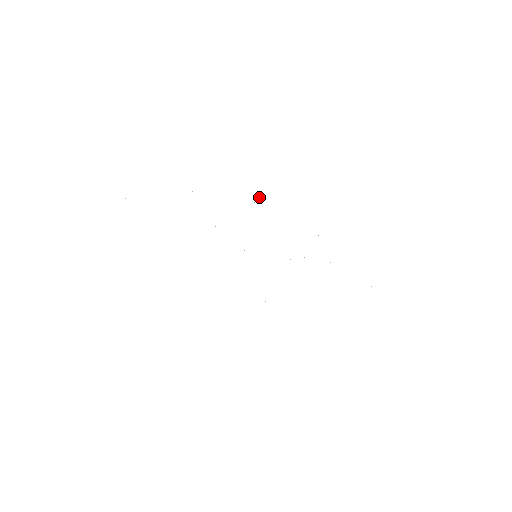
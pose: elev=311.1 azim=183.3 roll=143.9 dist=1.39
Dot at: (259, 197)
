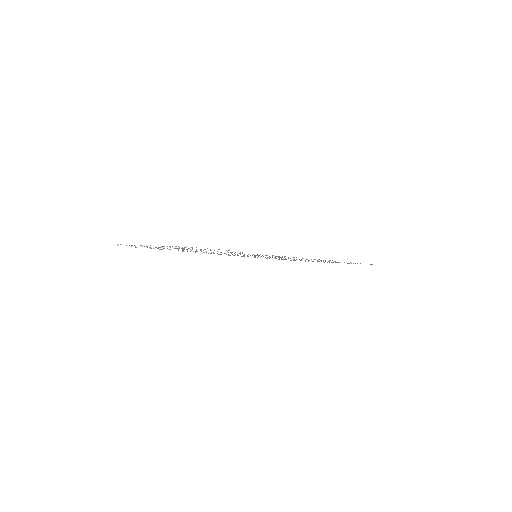
Dot at: occluded
